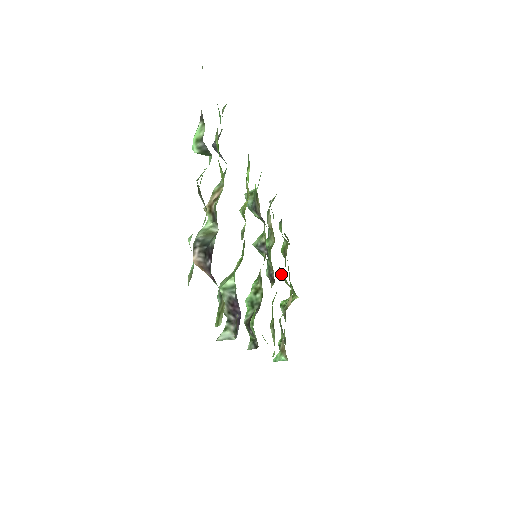
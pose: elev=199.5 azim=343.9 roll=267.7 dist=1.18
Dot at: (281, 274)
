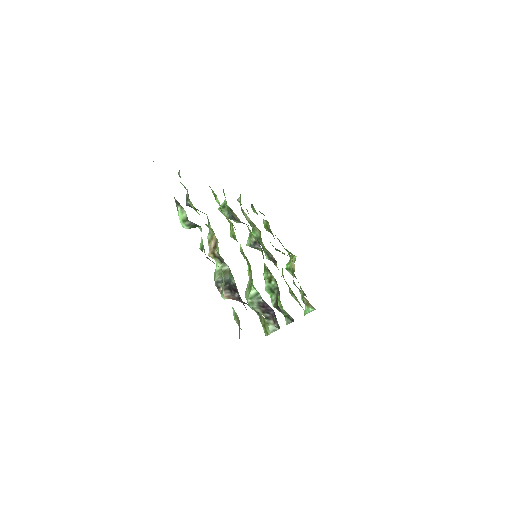
Dot at: (276, 249)
